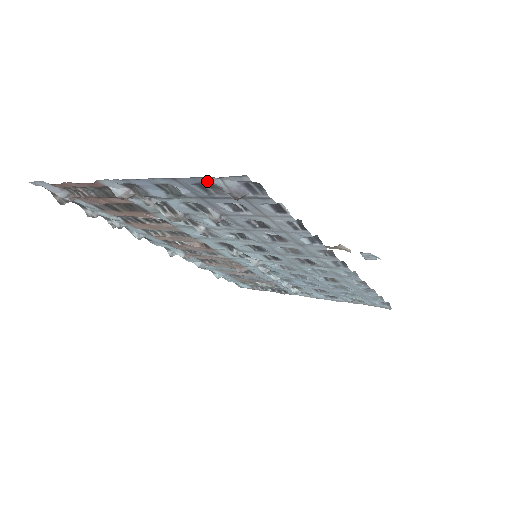
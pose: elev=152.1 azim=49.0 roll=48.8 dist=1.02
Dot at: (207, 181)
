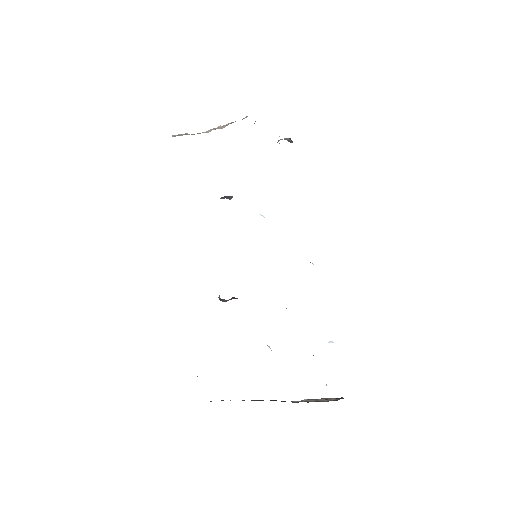
Dot at: occluded
